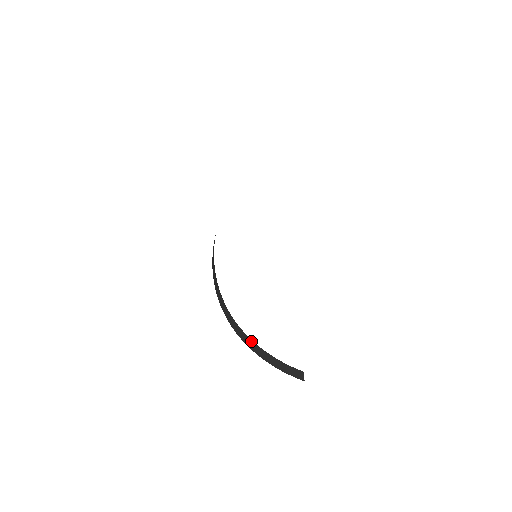
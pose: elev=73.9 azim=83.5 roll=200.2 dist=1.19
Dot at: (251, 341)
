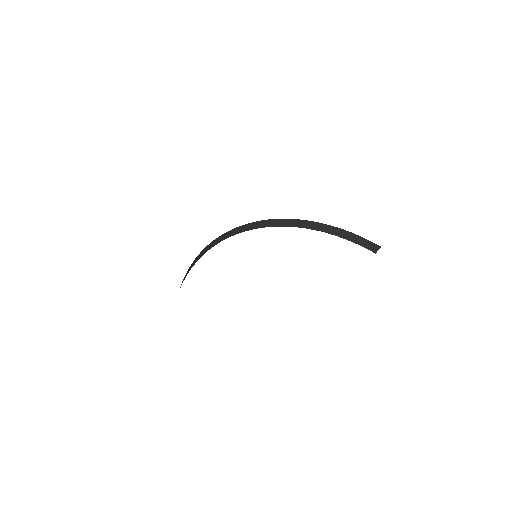
Dot at: occluded
